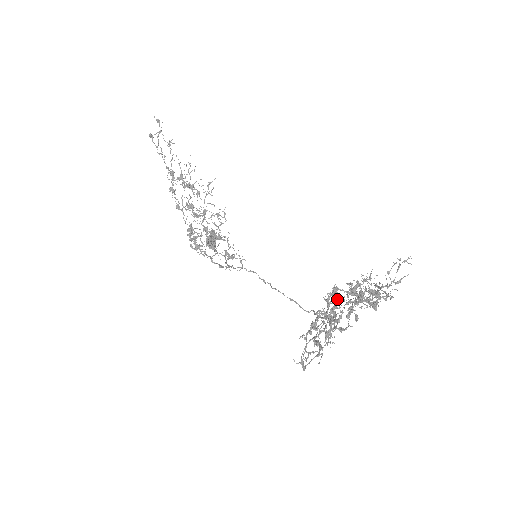
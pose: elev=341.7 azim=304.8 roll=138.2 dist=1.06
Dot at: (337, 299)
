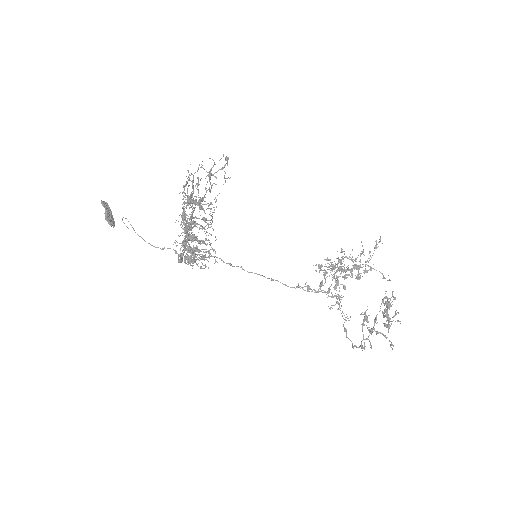
Dot at: (388, 299)
